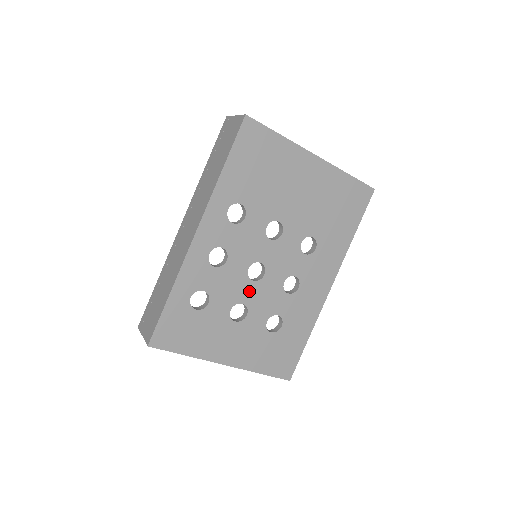
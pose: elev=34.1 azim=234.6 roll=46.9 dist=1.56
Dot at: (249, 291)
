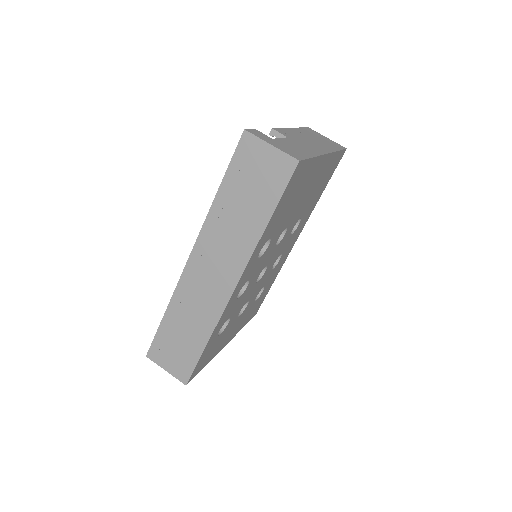
Dot at: (253, 290)
